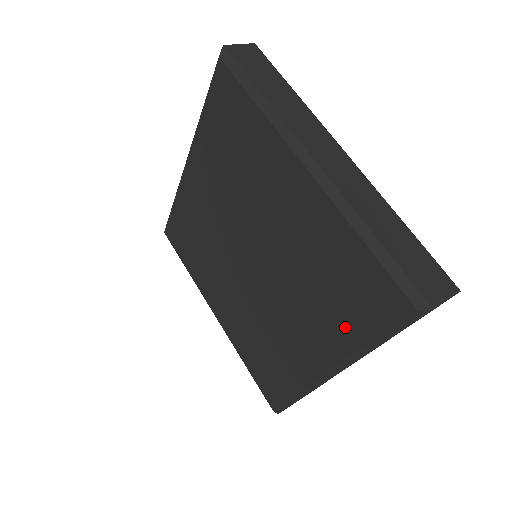
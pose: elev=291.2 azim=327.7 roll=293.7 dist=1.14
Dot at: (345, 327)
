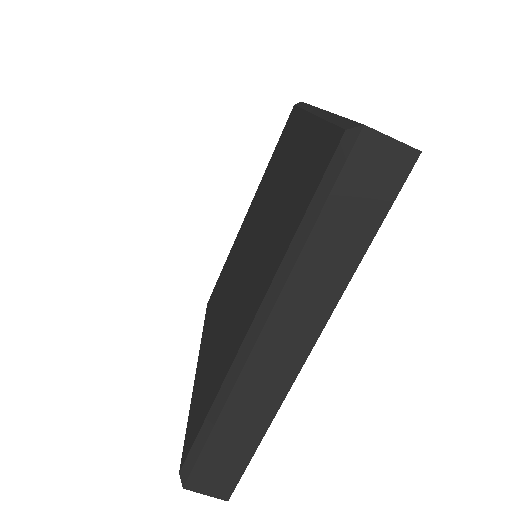
Dot at: (285, 235)
